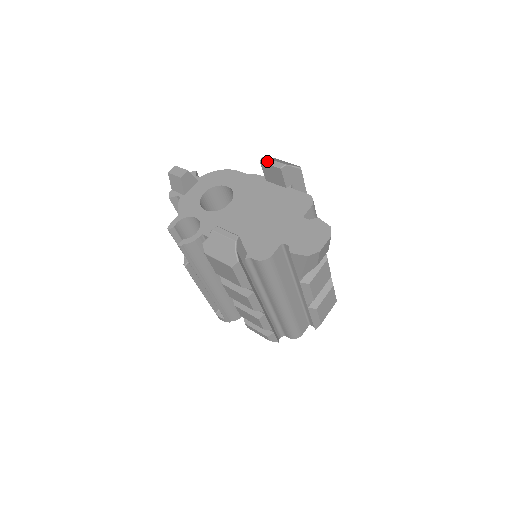
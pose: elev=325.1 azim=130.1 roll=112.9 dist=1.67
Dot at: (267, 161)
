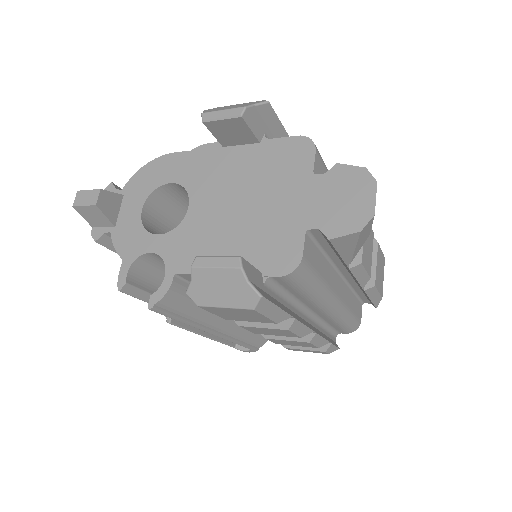
Dot at: (213, 116)
